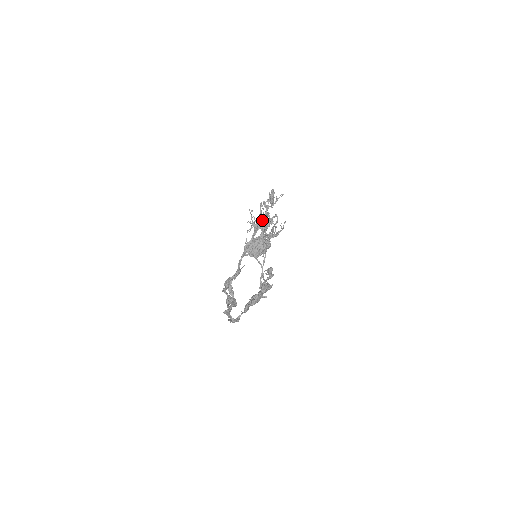
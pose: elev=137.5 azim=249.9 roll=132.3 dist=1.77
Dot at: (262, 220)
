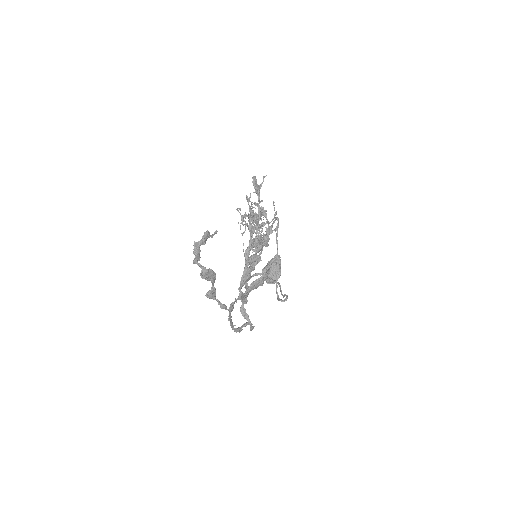
Dot at: (252, 213)
